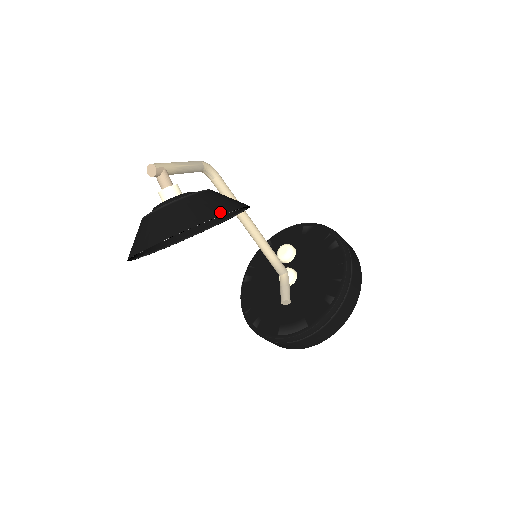
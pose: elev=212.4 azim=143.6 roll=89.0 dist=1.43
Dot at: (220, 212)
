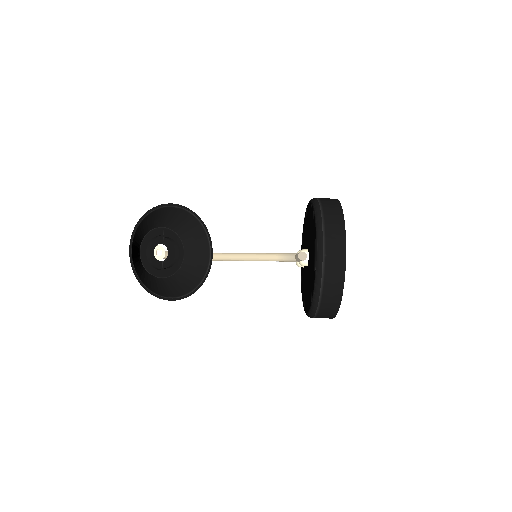
Dot at: (158, 208)
